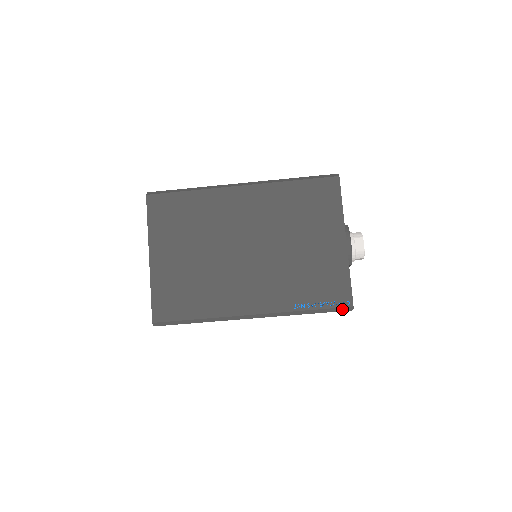
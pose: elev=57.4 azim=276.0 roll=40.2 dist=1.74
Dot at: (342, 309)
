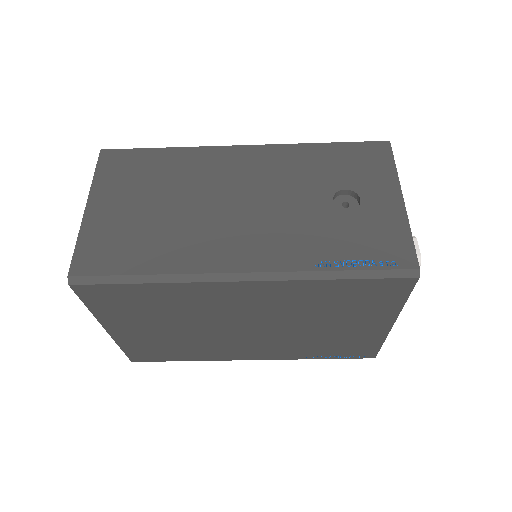
Dot at: (361, 357)
